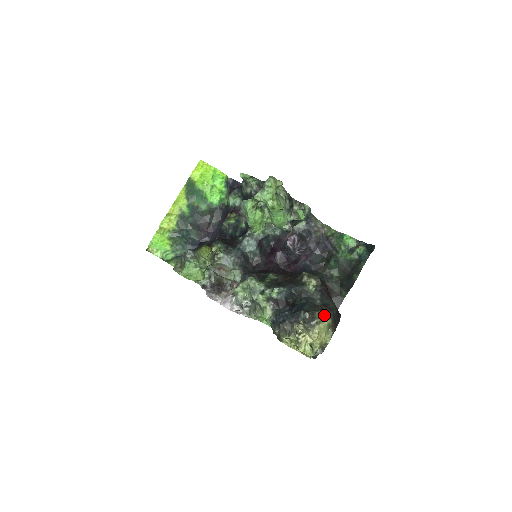
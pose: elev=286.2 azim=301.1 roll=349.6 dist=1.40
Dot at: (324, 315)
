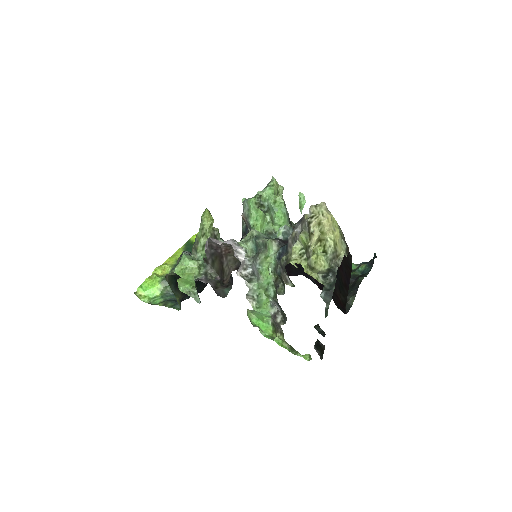
Dot at: occluded
